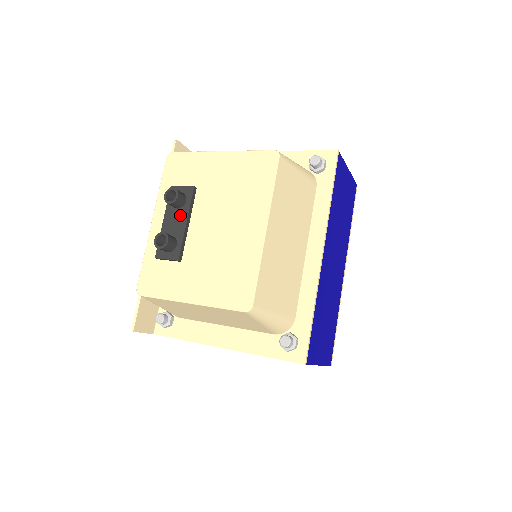
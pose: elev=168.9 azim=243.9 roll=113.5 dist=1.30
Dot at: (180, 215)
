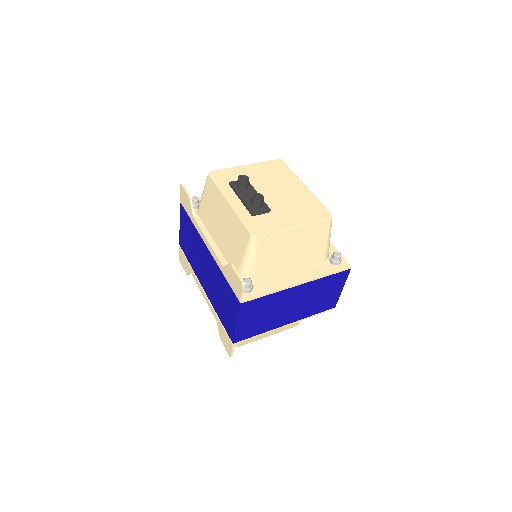
Dot at: (250, 192)
